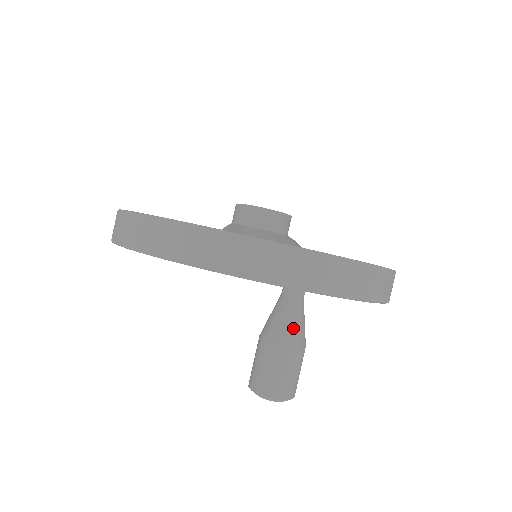
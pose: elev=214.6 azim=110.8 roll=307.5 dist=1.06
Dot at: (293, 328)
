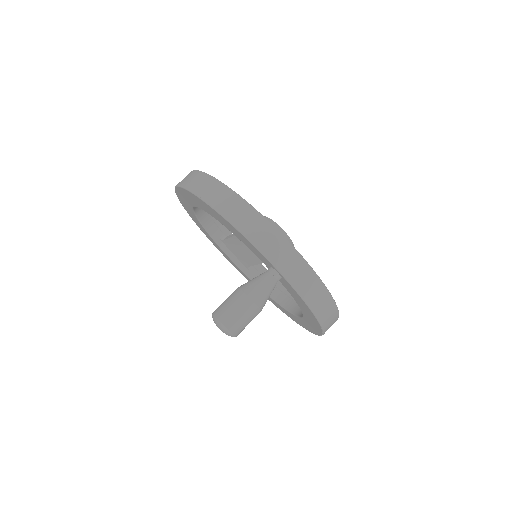
Dot at: (262, 292)
